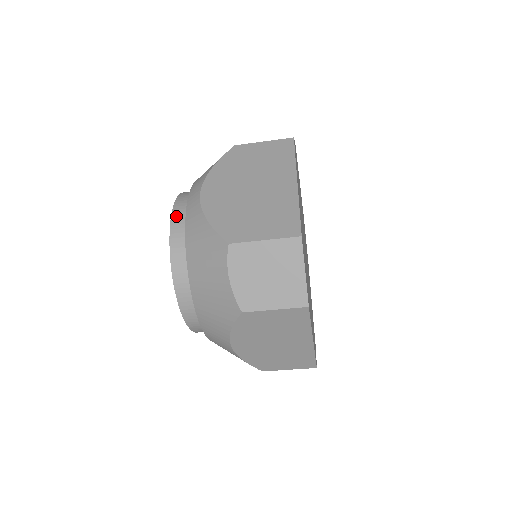
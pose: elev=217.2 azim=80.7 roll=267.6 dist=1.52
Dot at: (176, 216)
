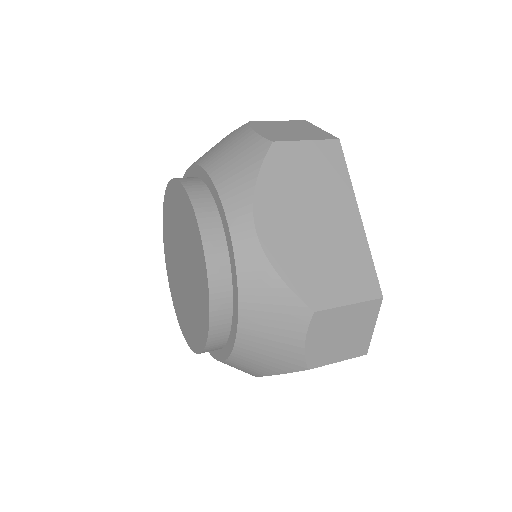
Dot at: (210, 247)
